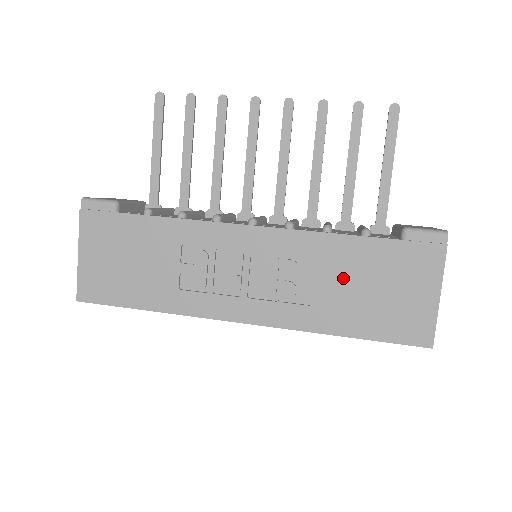
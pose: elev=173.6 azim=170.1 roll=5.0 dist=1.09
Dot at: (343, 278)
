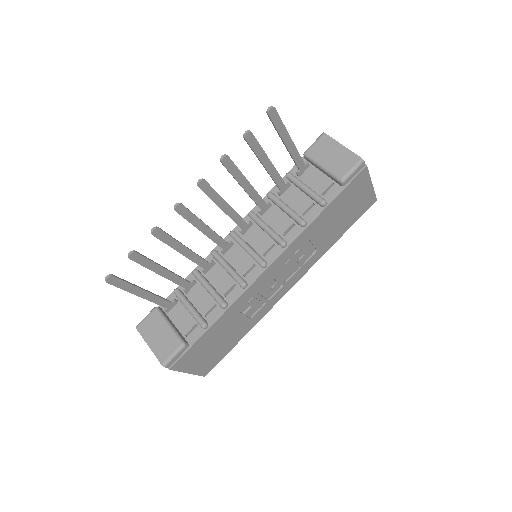
Dot at: (326, 229)
